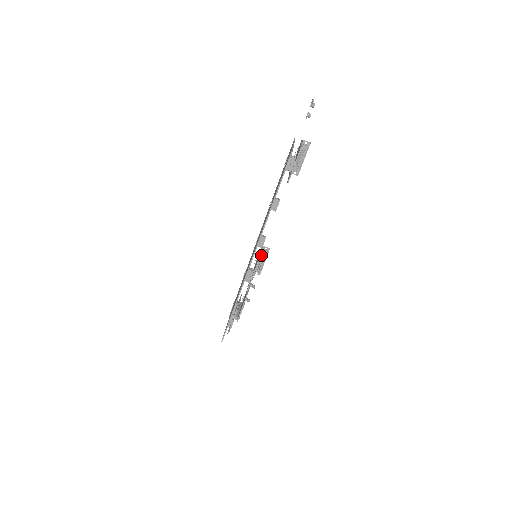
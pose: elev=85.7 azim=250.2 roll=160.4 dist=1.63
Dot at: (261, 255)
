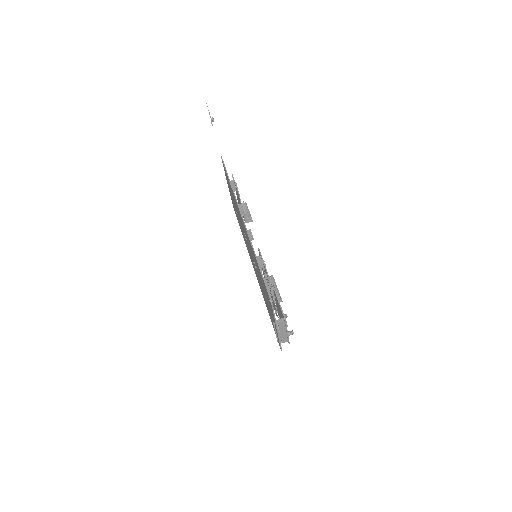
Dot at: occluded
